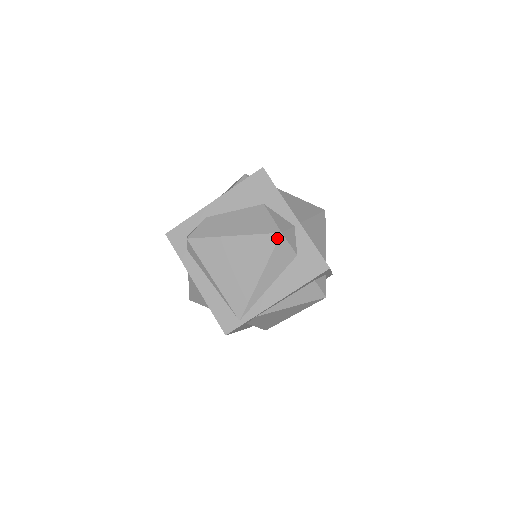
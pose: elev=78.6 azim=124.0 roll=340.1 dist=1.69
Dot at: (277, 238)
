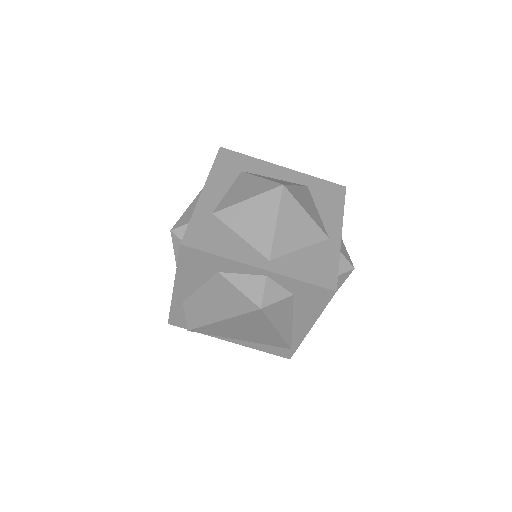
Dot at: (261, 312)
